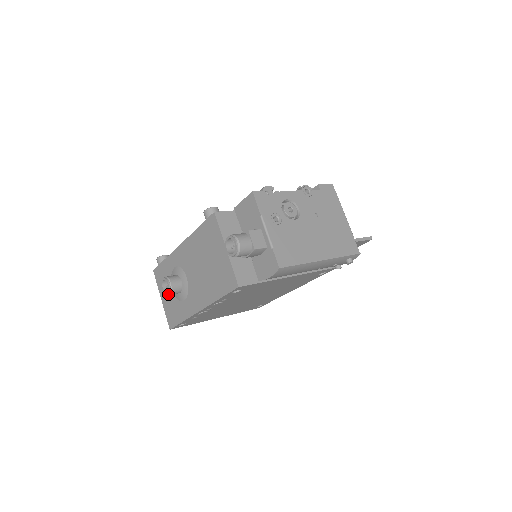
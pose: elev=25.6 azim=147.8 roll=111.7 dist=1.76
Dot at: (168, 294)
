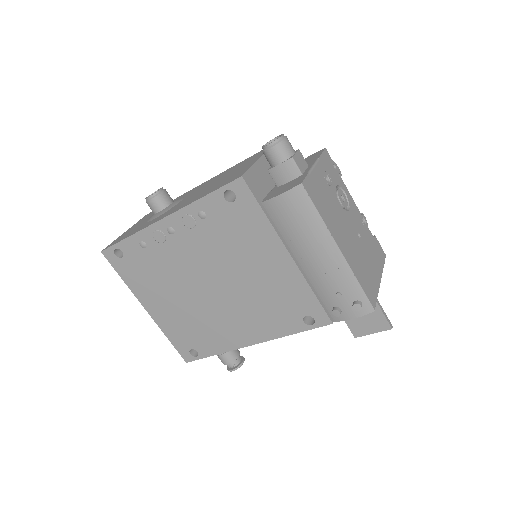
Dot at: (149, 199)
